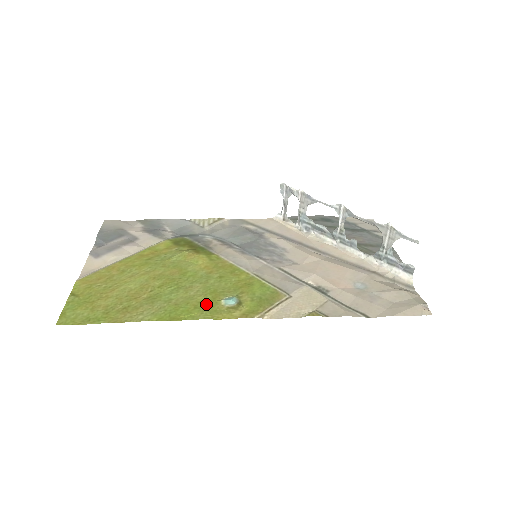
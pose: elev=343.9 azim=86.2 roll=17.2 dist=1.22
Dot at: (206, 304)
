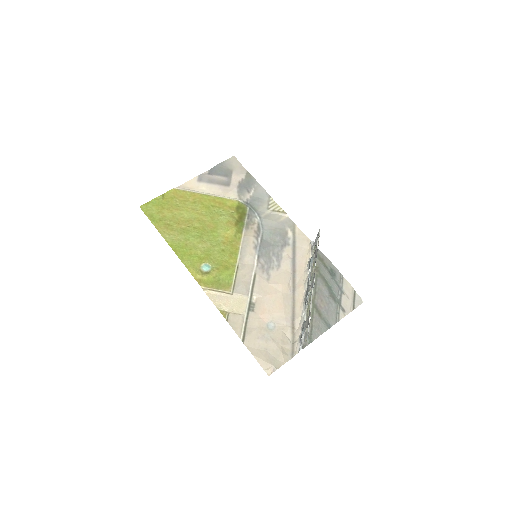
Dot at: (196, 258)
